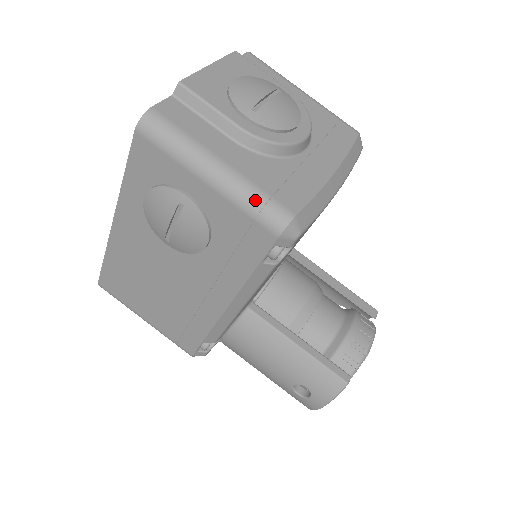
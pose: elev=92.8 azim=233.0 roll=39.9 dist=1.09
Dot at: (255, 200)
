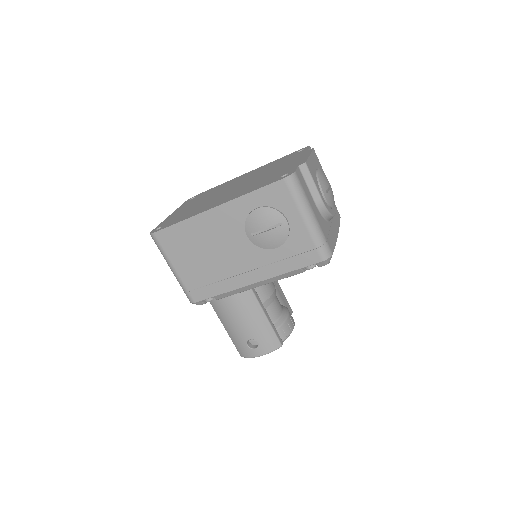
Dot at: (321, 240)
